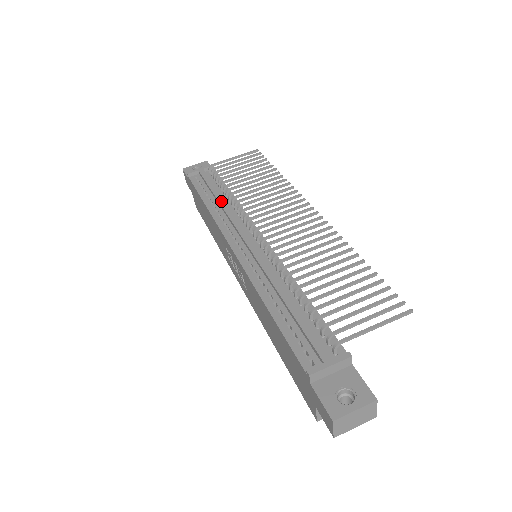
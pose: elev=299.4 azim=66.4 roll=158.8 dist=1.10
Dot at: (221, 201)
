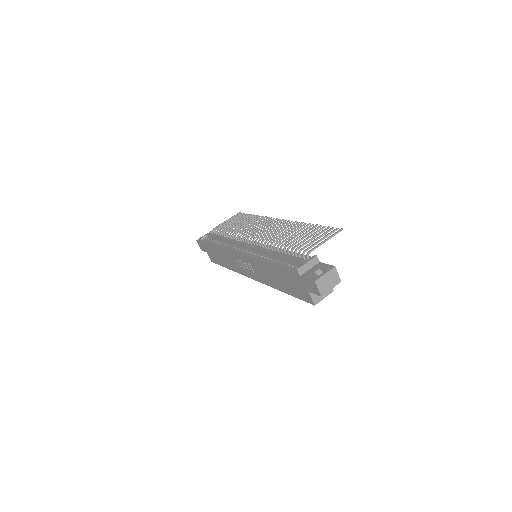
Dot at: (226, 239)
